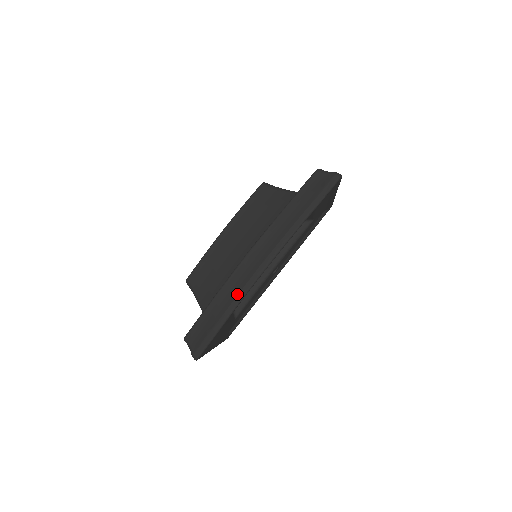
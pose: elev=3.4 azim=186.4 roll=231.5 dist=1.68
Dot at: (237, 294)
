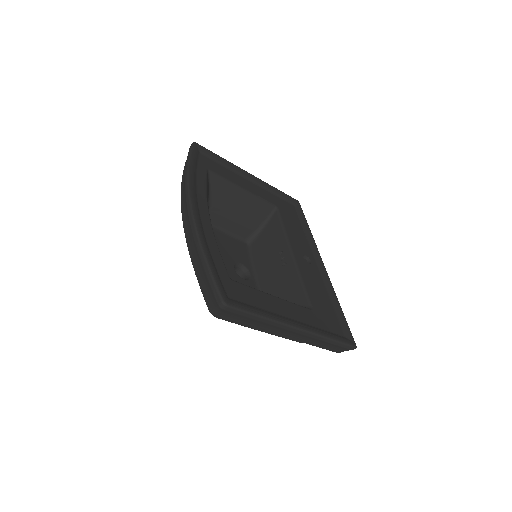
Dot at: (192, 234)
